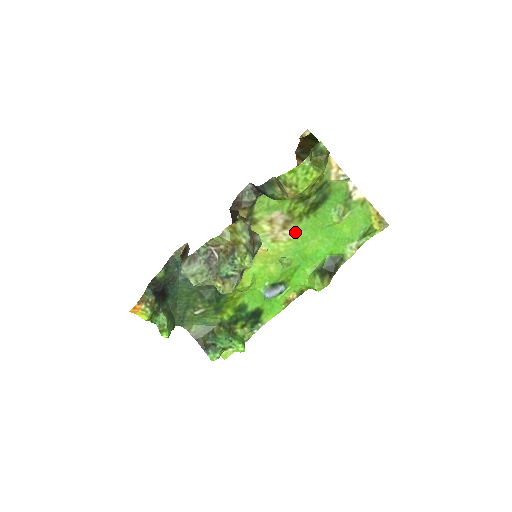
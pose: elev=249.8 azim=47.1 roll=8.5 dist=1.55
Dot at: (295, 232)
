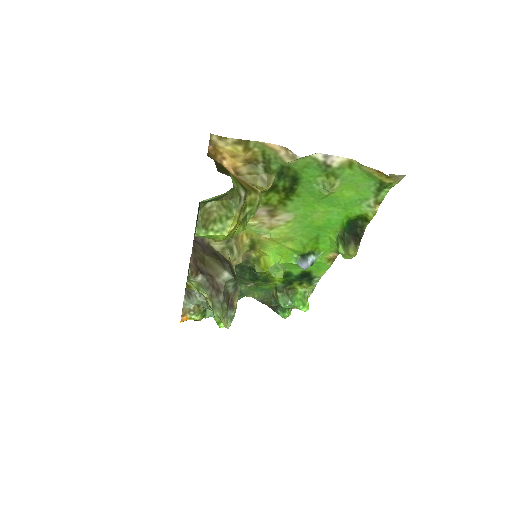
Dot at: (288, 215)
